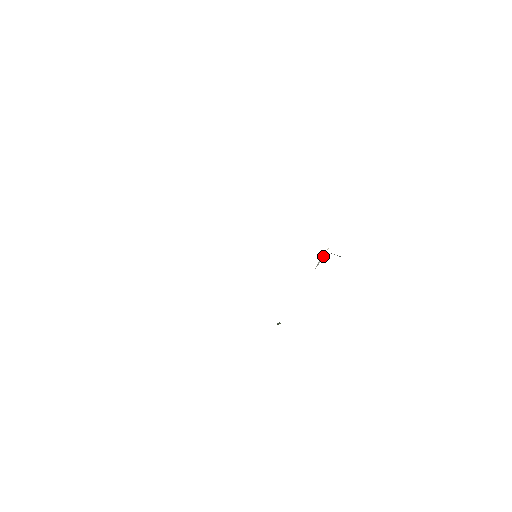
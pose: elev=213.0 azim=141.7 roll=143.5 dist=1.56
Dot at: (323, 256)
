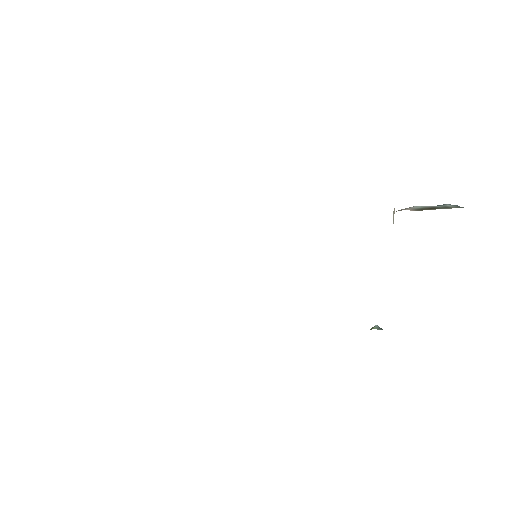
Dot at: (393, 219)
